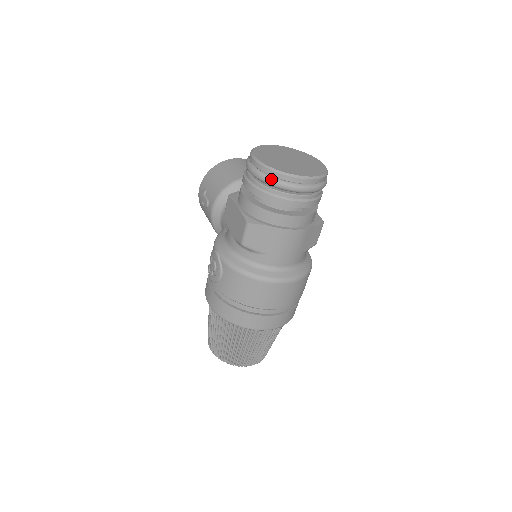
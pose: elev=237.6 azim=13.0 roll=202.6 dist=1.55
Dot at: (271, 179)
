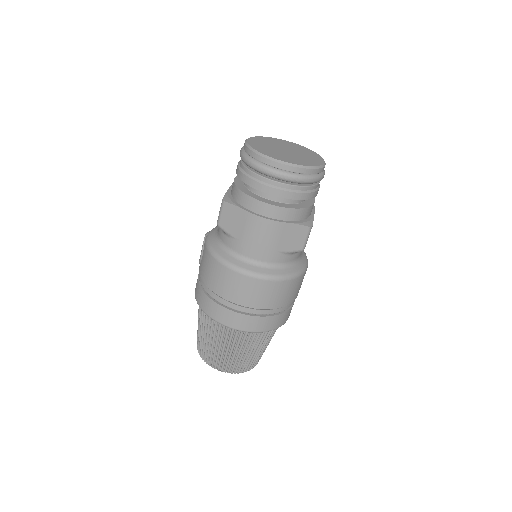
Dot at: (247, 158)
